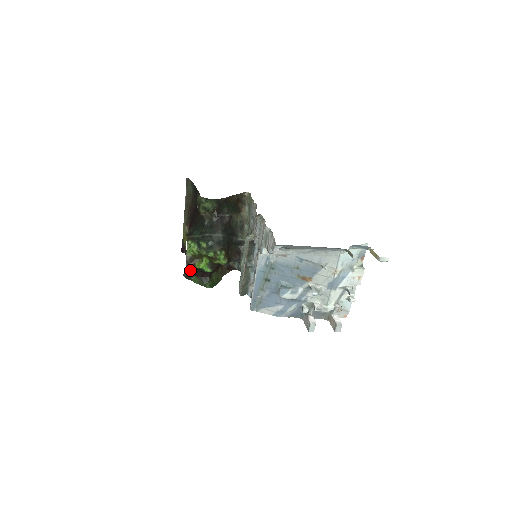
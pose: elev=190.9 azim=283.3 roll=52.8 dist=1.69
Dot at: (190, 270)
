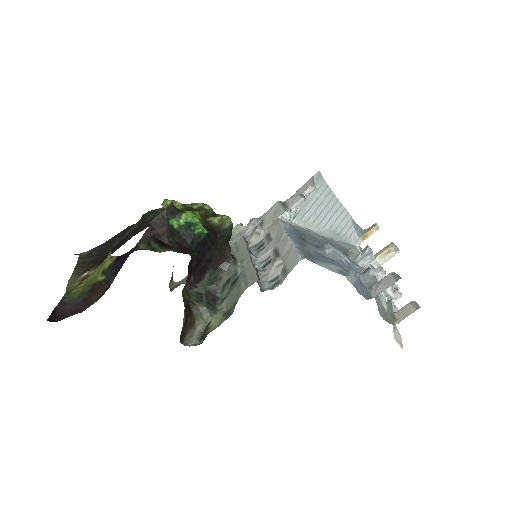
Dot at: (158, 234)
